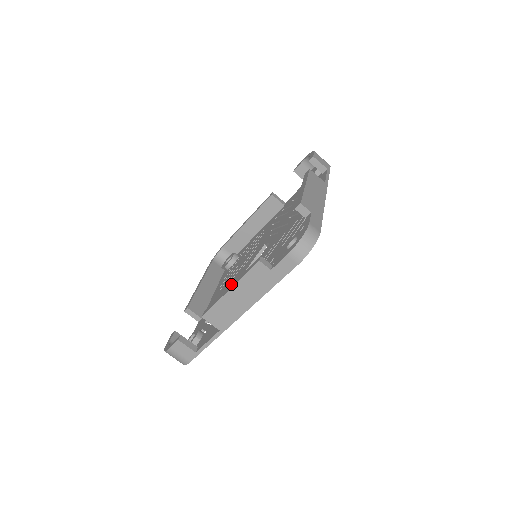
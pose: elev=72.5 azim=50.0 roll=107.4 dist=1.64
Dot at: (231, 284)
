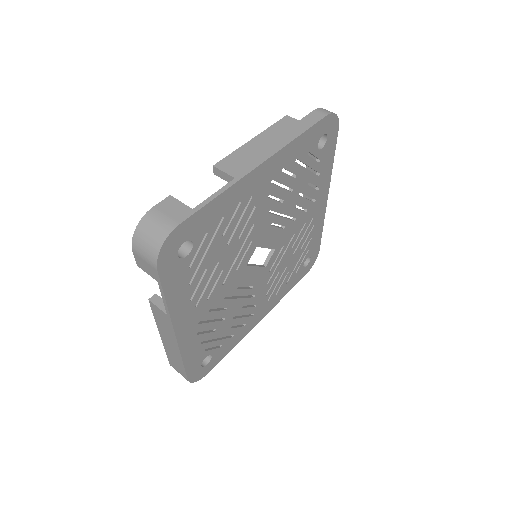
Dot at: occluded
